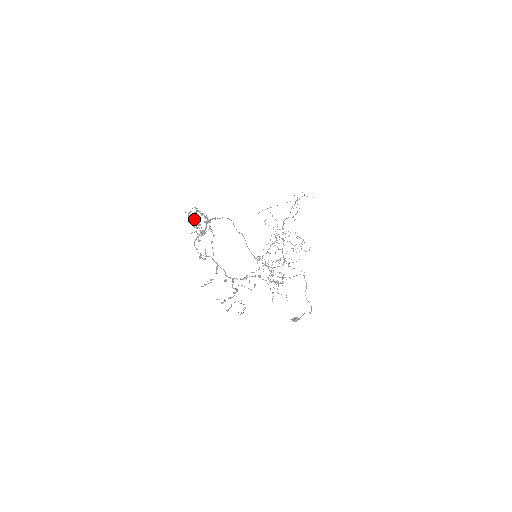
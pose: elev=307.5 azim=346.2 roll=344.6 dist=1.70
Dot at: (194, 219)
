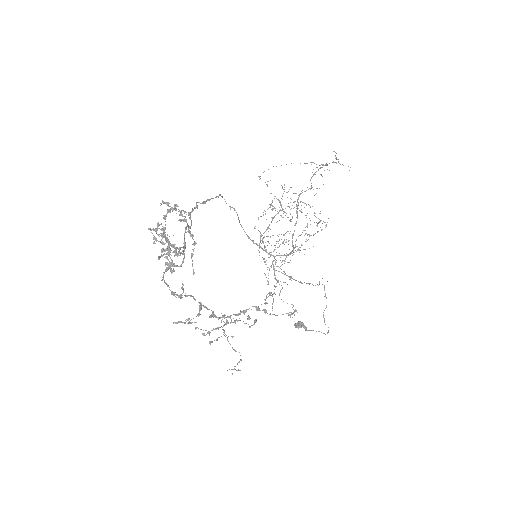
Dot at: (164, 236)
